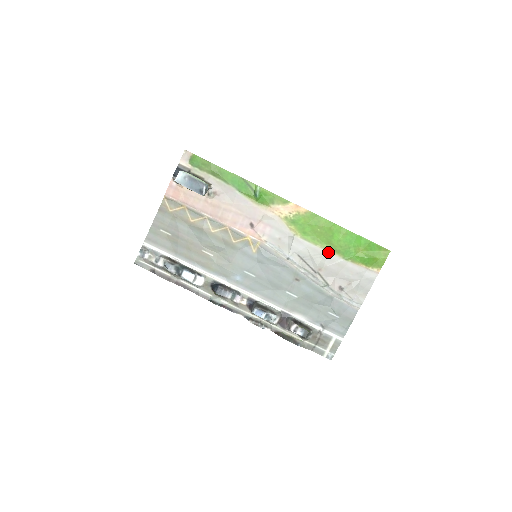
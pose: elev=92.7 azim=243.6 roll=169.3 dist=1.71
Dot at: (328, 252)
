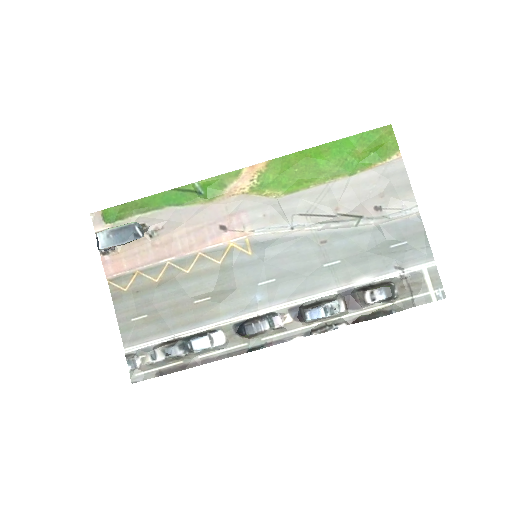
Dot at: (328, 184)
